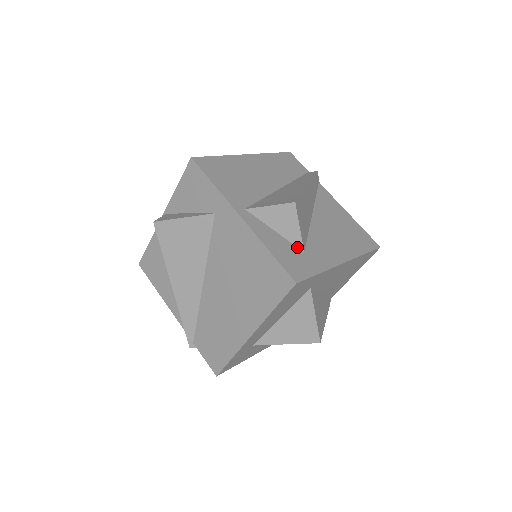
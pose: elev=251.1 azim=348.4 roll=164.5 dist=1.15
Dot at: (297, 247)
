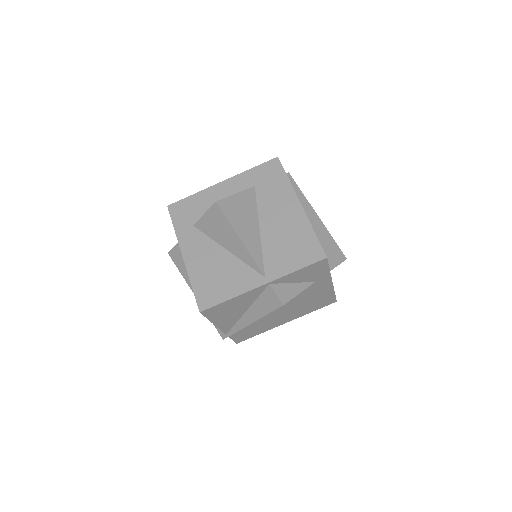
Dot at: occluded
